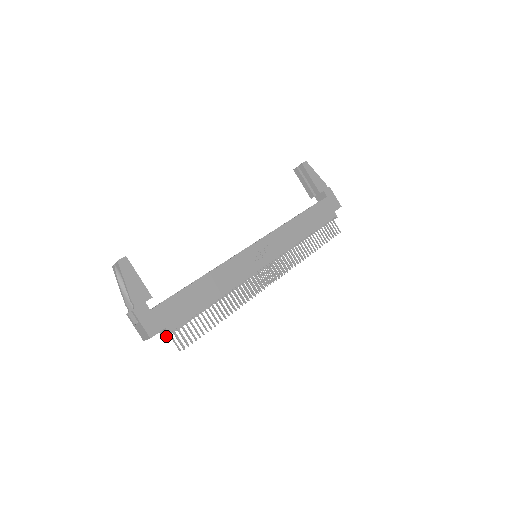
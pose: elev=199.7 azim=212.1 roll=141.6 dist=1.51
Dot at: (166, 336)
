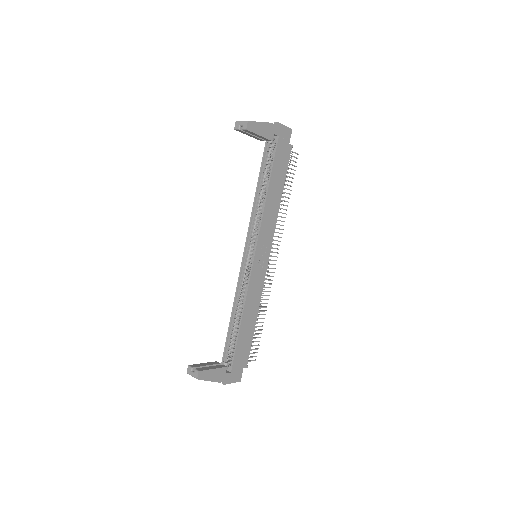
Dot at: occluded
